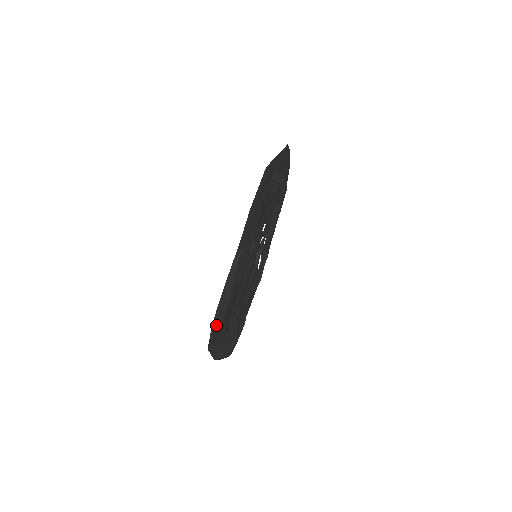
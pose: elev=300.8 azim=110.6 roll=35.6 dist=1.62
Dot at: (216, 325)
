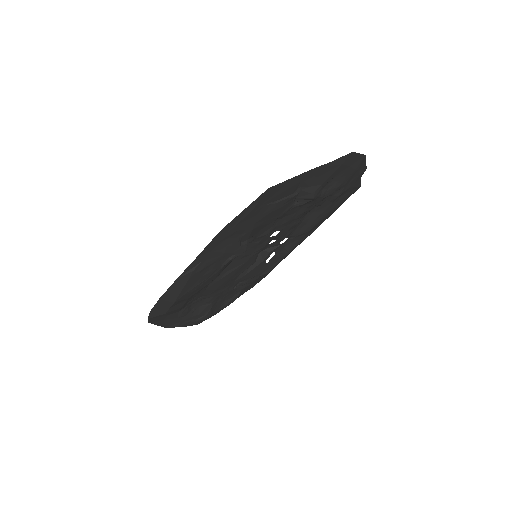
Dot at: (158, 311)
